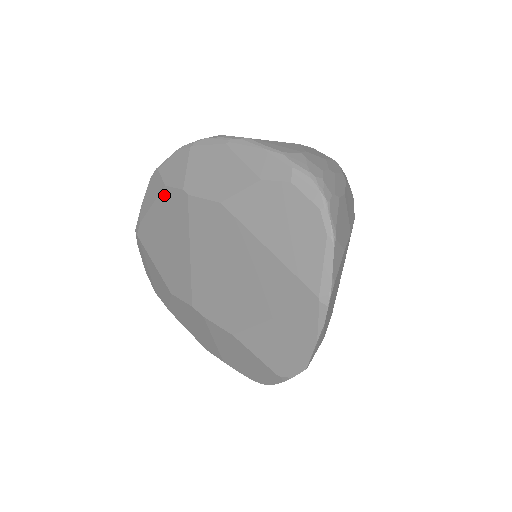
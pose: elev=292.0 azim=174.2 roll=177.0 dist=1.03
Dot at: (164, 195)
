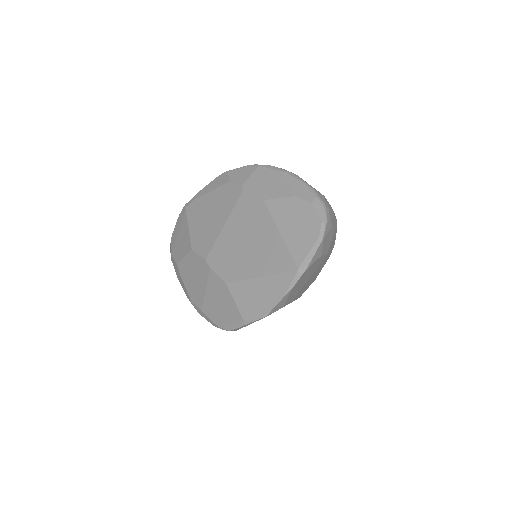
Dot at: (225, 187)
